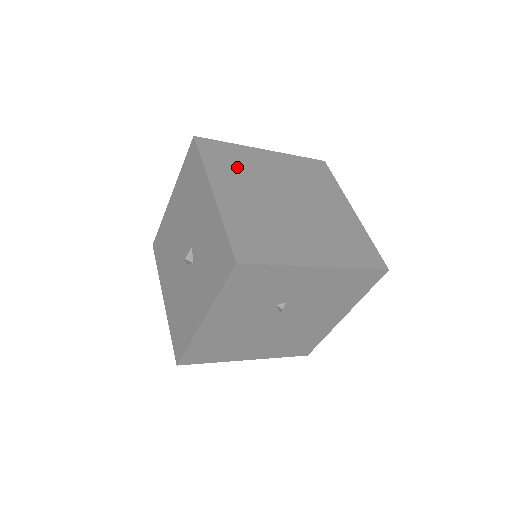
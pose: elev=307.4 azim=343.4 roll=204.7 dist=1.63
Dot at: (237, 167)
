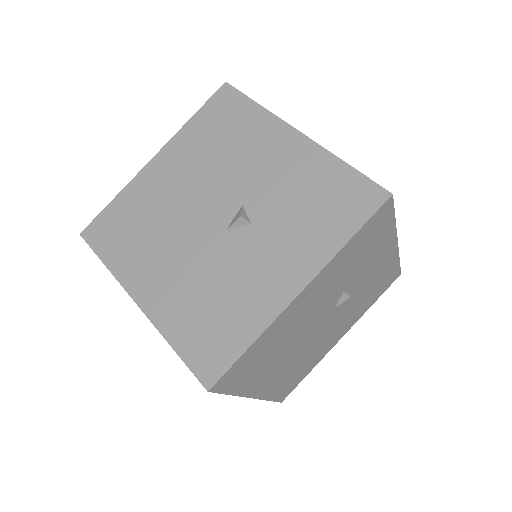
Dot at: occluded
